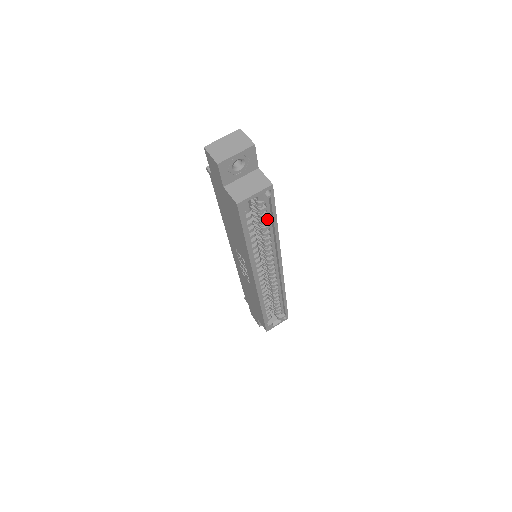
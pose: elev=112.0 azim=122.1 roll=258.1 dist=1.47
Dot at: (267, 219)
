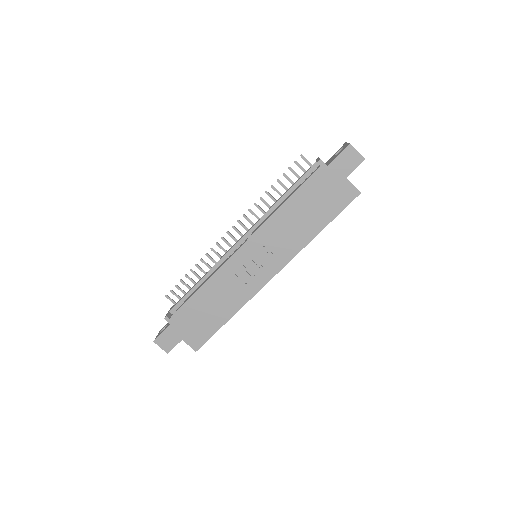
Dot at: occluded
